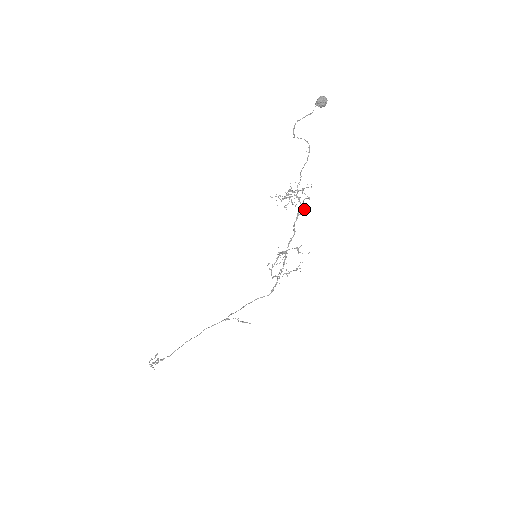
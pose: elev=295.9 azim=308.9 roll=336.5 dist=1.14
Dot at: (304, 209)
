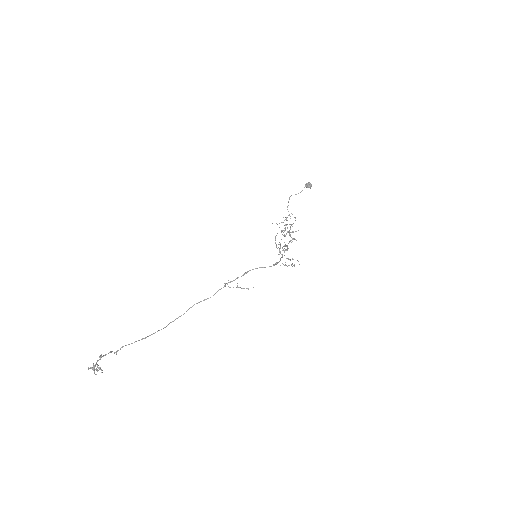
Dot at: occluded
